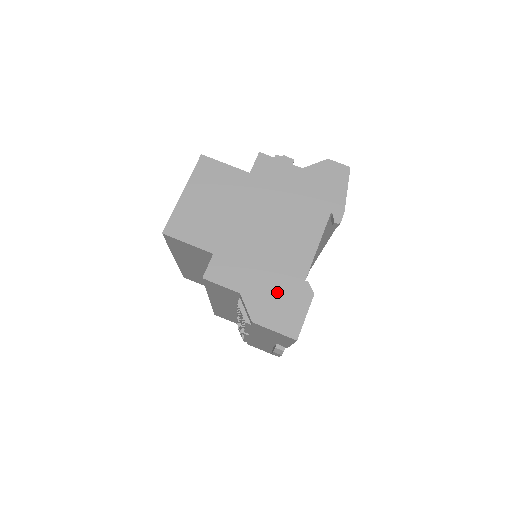
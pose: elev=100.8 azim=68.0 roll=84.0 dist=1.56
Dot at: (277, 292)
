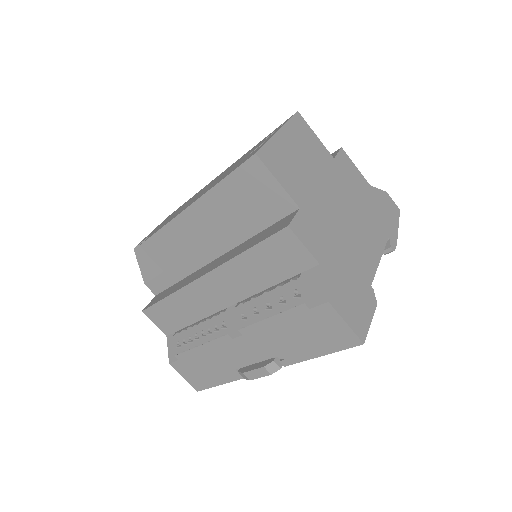
Dot at: (350, 283)
